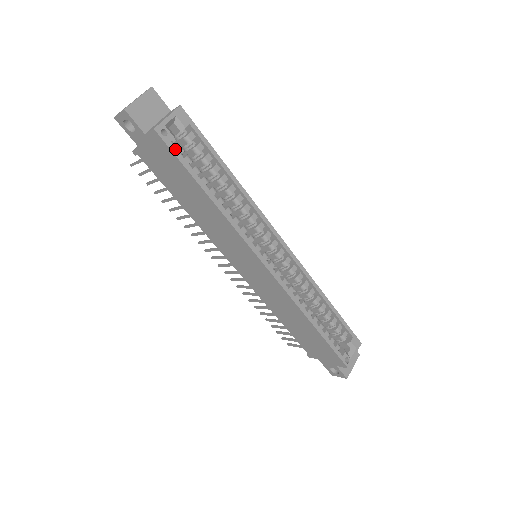
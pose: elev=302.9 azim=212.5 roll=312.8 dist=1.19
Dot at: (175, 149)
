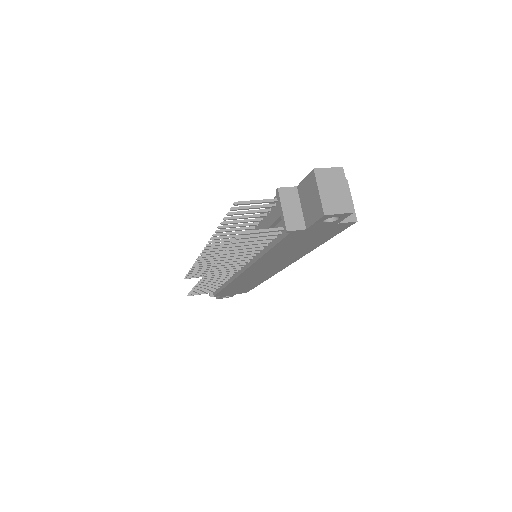
Dot at: occluded
